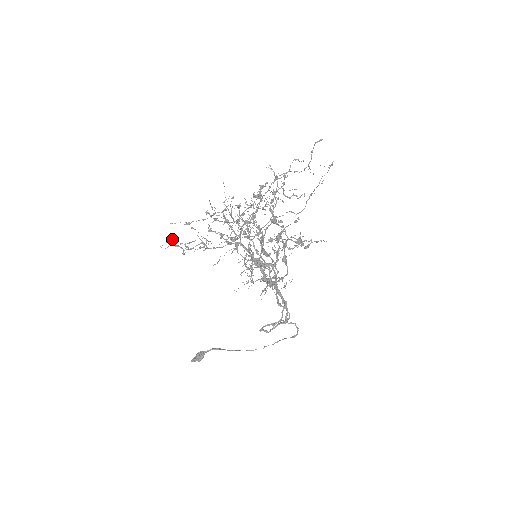
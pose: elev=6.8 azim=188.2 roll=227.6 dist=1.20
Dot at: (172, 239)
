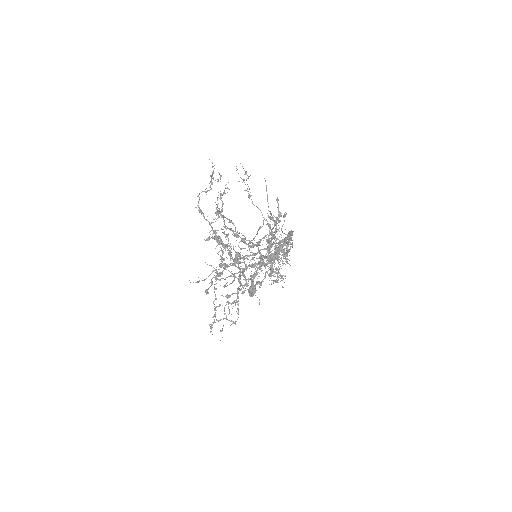
Dot at: occluded
